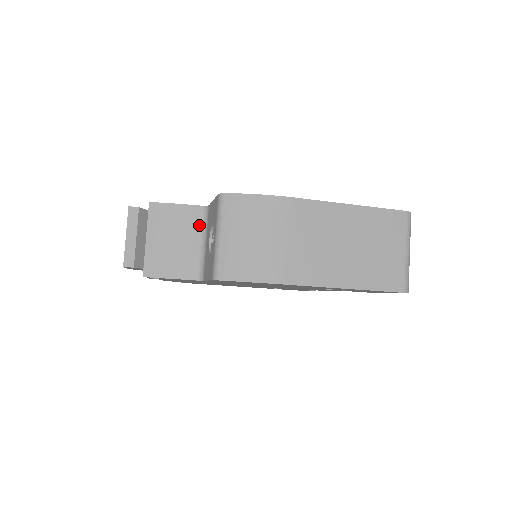
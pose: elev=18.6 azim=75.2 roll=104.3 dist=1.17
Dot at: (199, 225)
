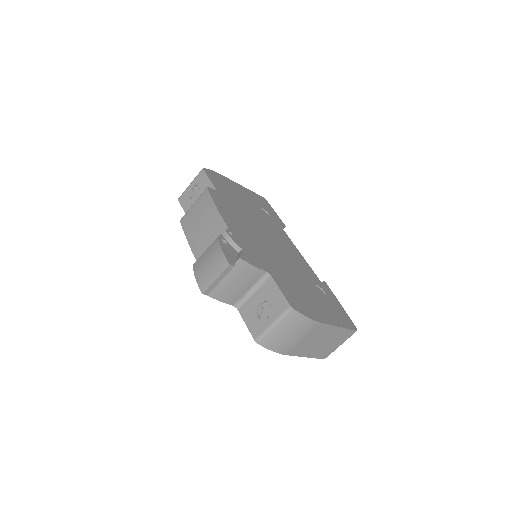
Dot at: (257, 281)
